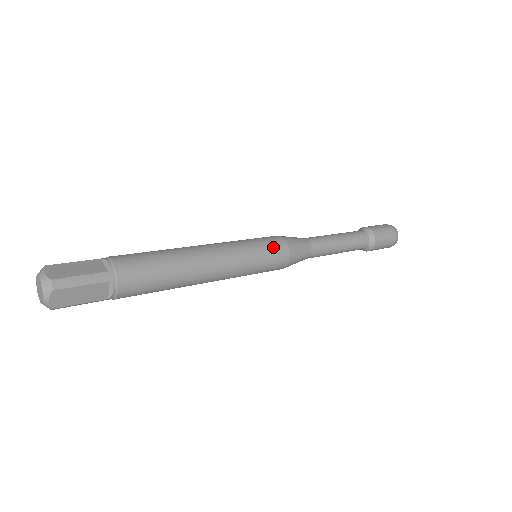
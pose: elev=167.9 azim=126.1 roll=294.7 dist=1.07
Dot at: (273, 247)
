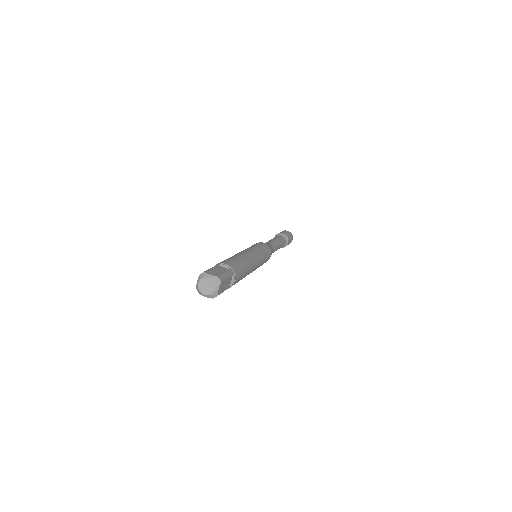
Dot at: (265, 248)
